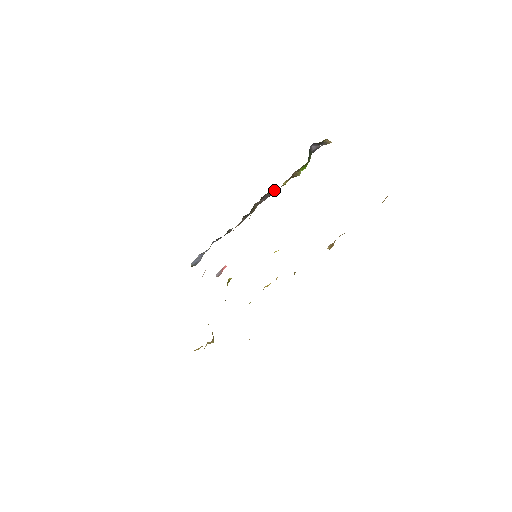
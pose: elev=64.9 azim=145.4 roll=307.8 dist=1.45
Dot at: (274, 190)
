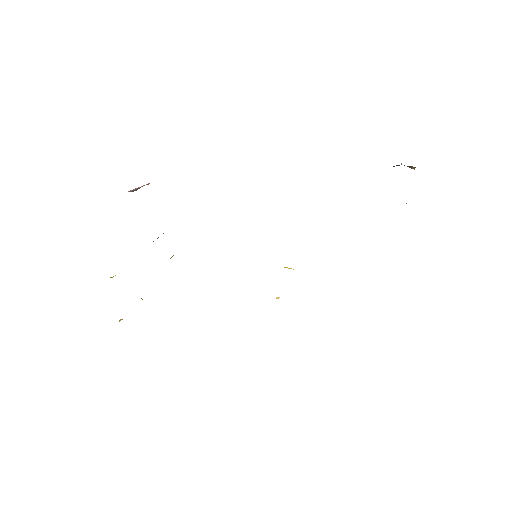
Dot at: occluded
